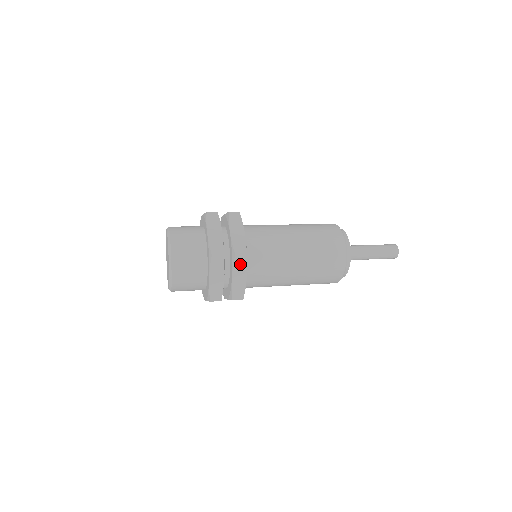
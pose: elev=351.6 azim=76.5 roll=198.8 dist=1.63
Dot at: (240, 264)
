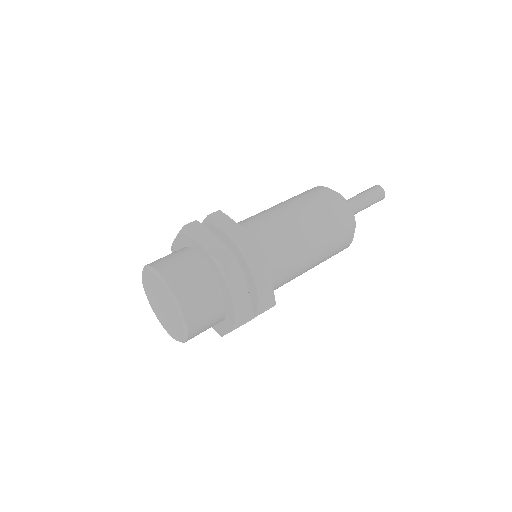
Dot at: occluded
